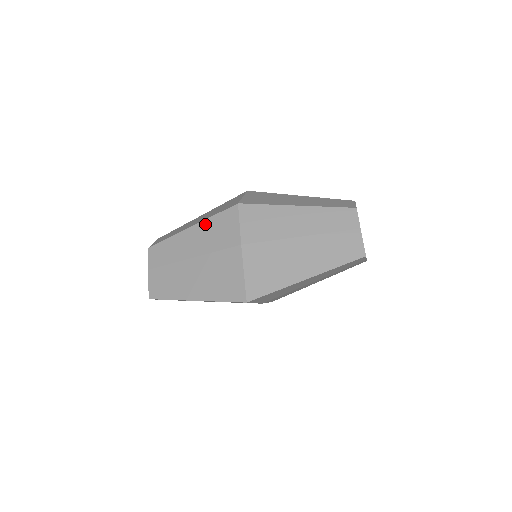
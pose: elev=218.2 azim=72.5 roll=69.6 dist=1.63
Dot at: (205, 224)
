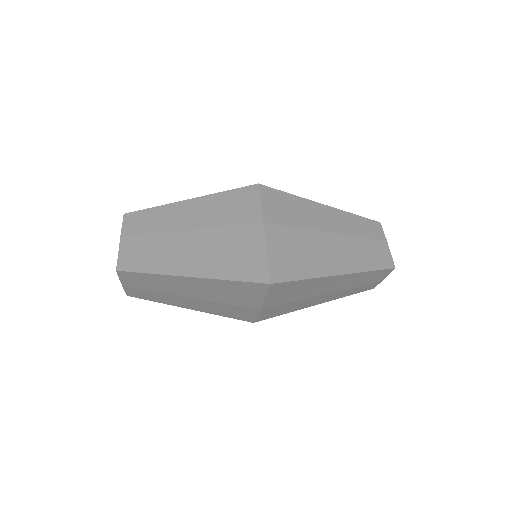
Dot at: (212, 198)
